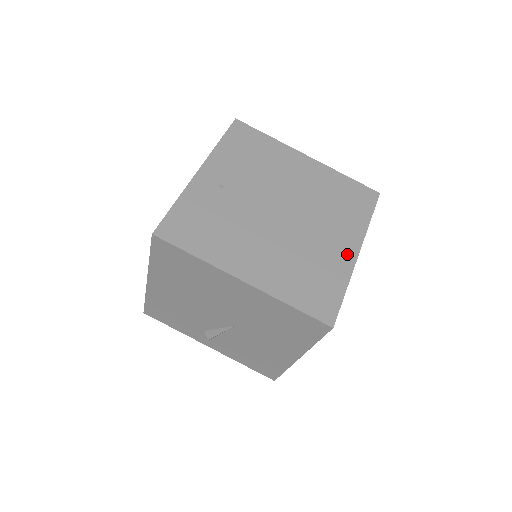
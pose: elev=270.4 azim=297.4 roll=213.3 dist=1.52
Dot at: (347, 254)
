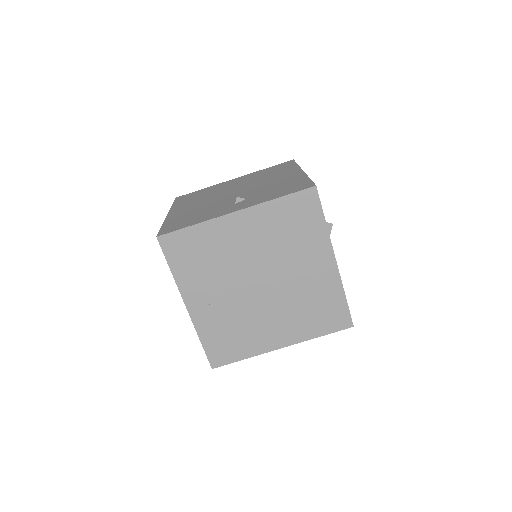
Dot at: (328, 270)
